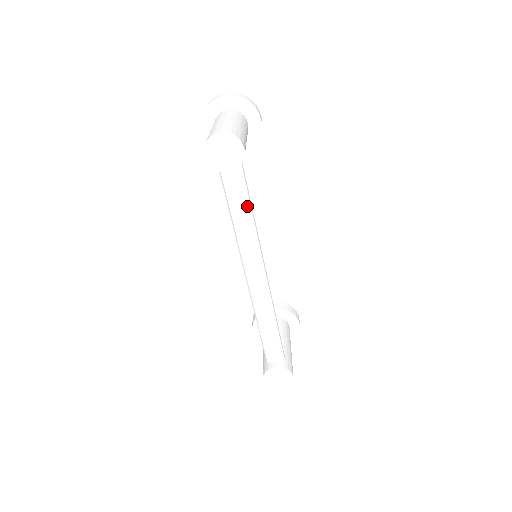
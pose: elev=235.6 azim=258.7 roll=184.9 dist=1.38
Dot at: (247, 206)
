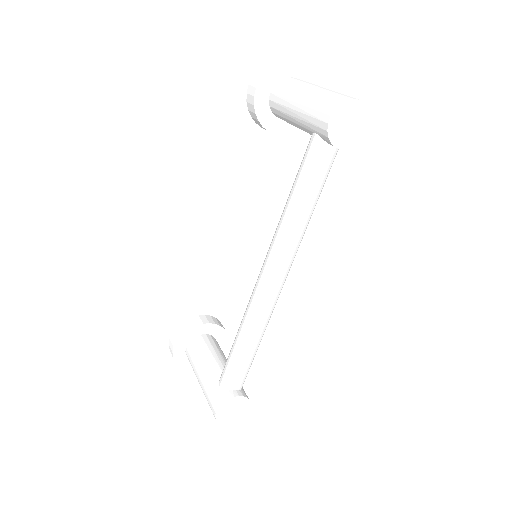
Dot at: (319, 195)
